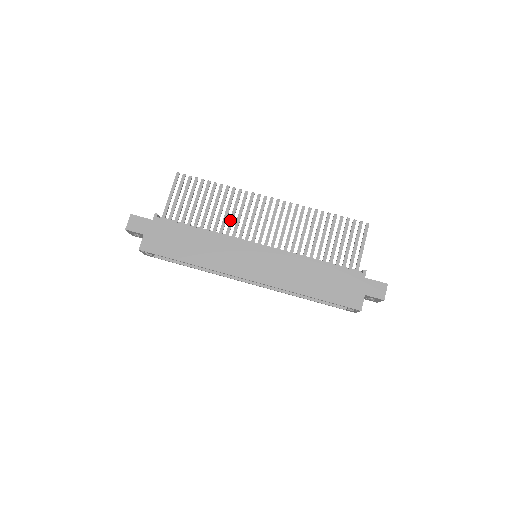
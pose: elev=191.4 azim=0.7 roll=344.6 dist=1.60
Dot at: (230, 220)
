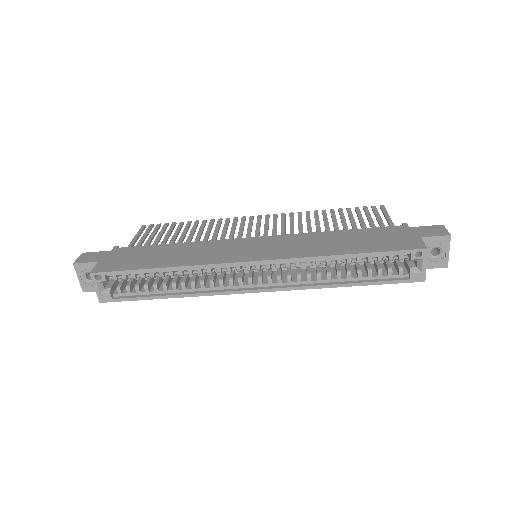
Dot at: (213, 236)
